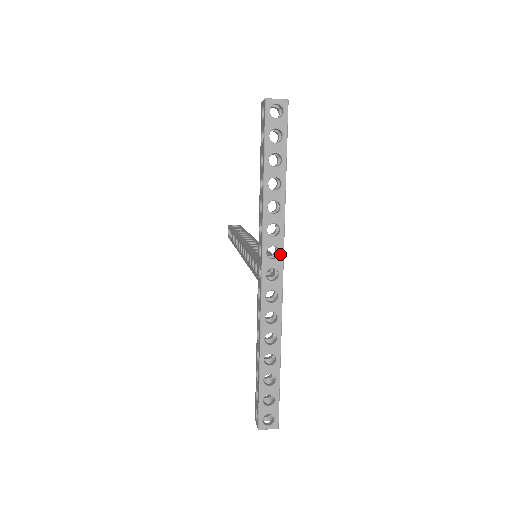
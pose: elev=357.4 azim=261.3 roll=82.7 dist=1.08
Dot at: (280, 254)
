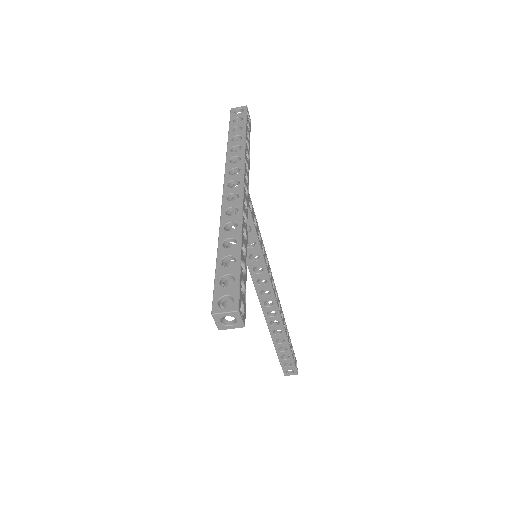
Dot at: (241, 171)
